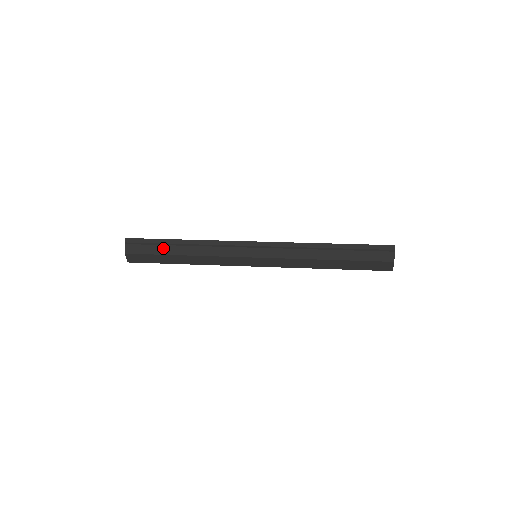
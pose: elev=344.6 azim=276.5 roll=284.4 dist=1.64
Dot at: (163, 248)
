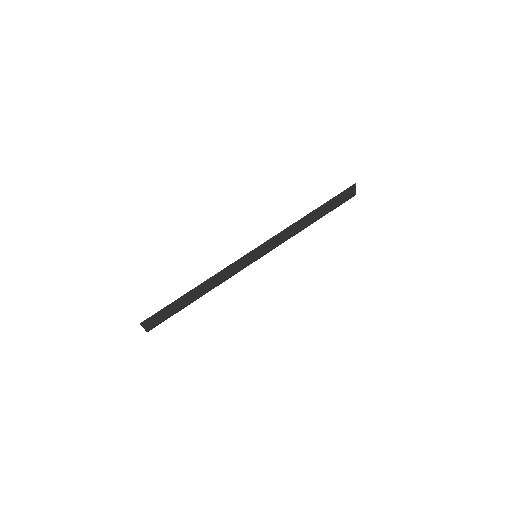
Dot at: (179, 305)
